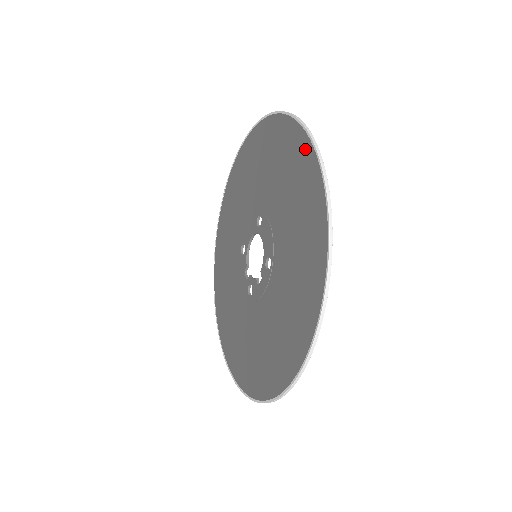
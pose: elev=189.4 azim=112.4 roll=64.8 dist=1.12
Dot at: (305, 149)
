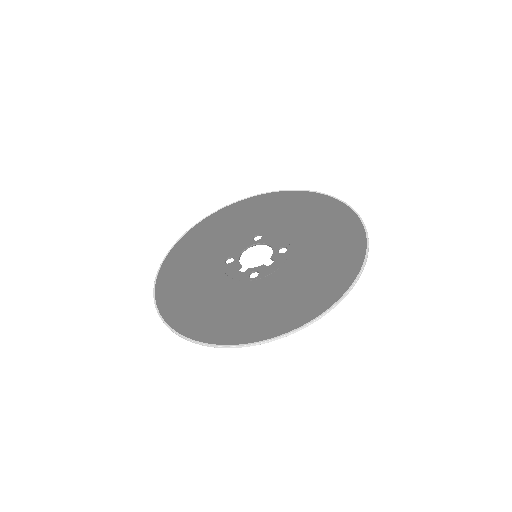
Dot at: (313, 196)
